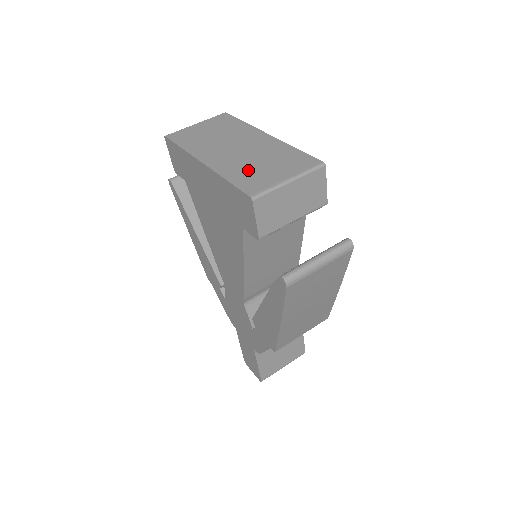
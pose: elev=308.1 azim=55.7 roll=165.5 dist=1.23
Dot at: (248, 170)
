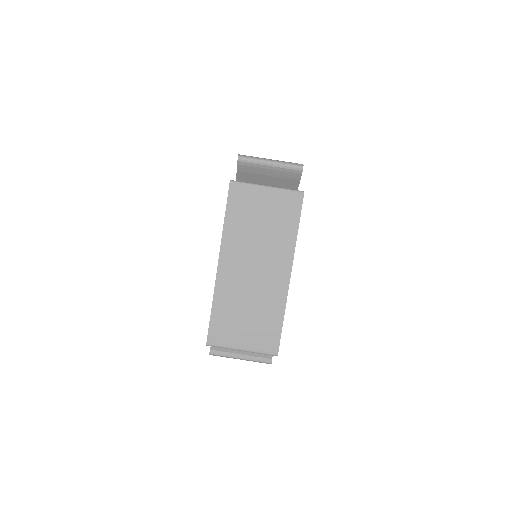
Dot at: (233, 312)
